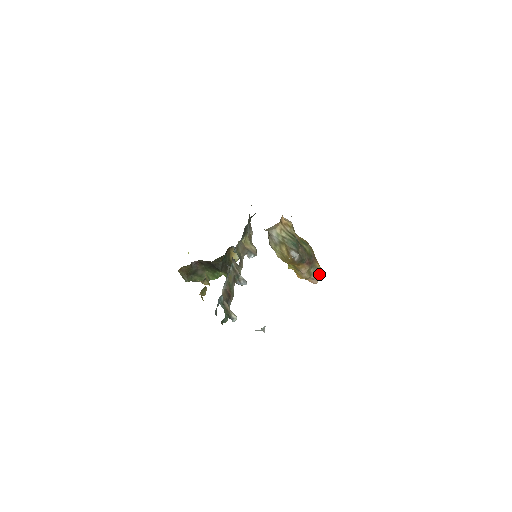
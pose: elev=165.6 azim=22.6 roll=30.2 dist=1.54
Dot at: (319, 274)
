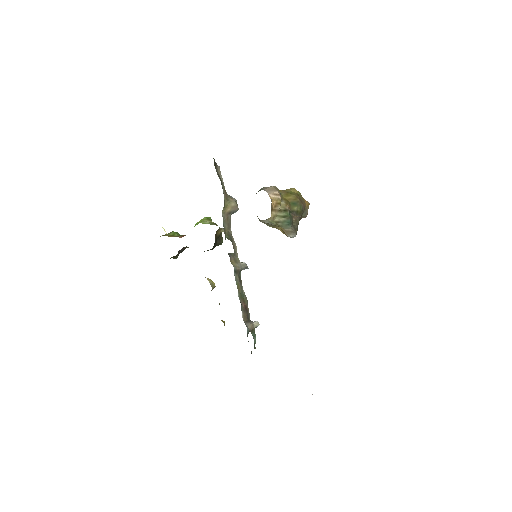
Dot at: occluded
